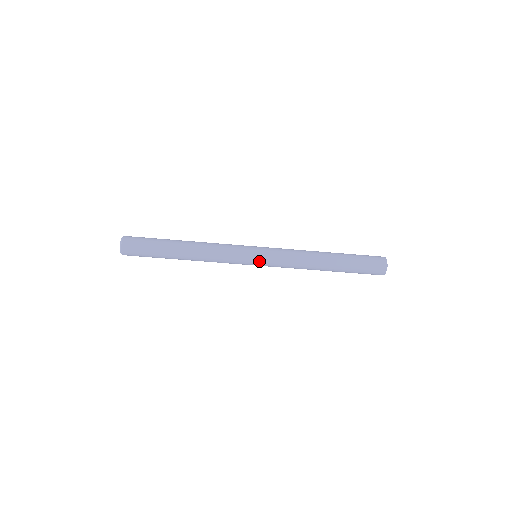
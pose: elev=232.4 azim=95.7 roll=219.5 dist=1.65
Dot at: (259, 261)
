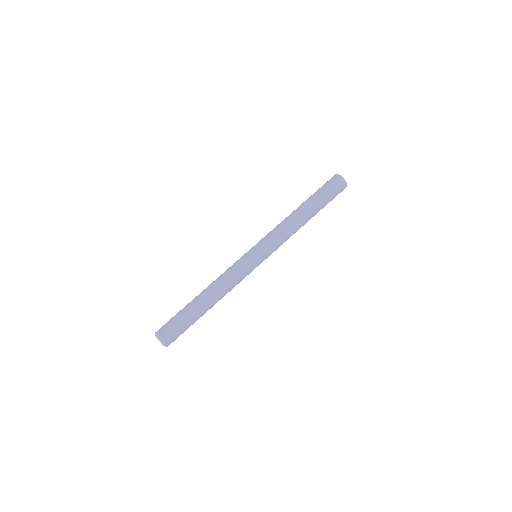
Dot at: (253, 248)
